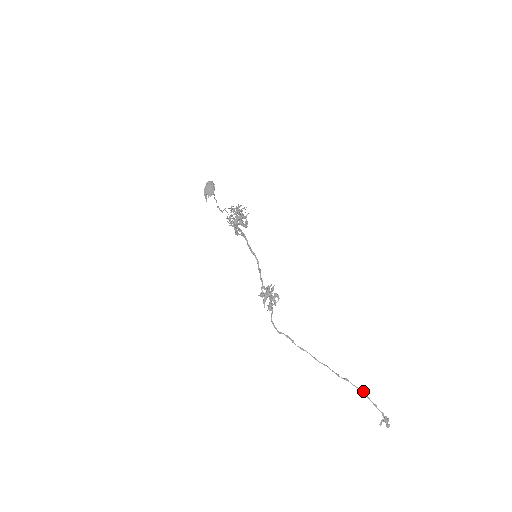
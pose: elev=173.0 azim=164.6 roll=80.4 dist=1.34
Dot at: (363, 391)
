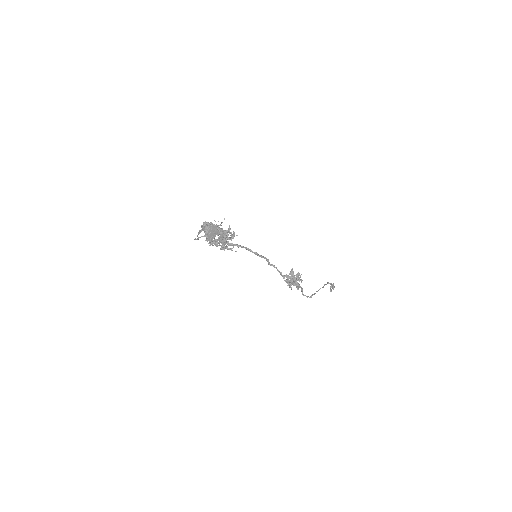
Dot at: (328, 282)
